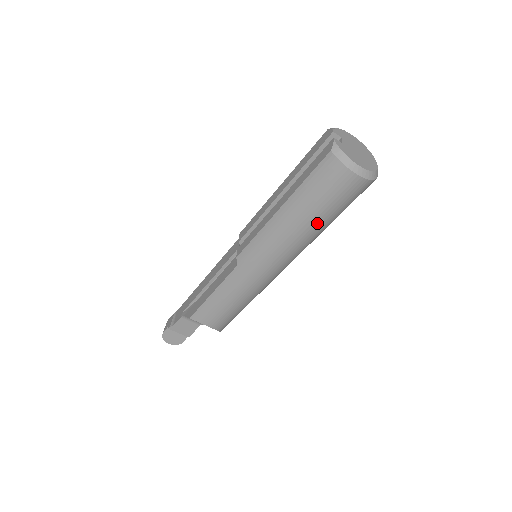
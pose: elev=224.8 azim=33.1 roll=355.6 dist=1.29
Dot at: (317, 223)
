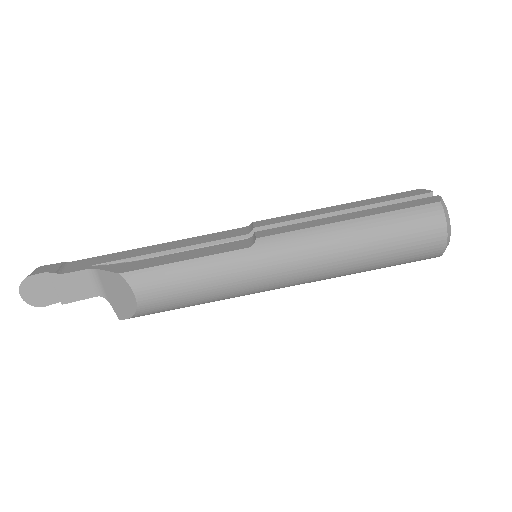
Dot at: (373, 258)
